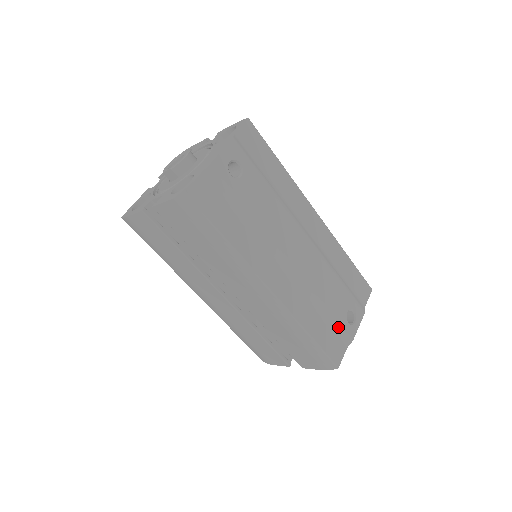
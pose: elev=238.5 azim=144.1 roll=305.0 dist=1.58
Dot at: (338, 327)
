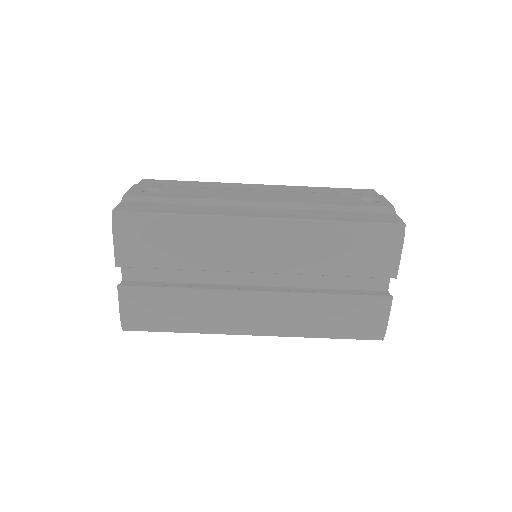
Dot at: (364, 208)
